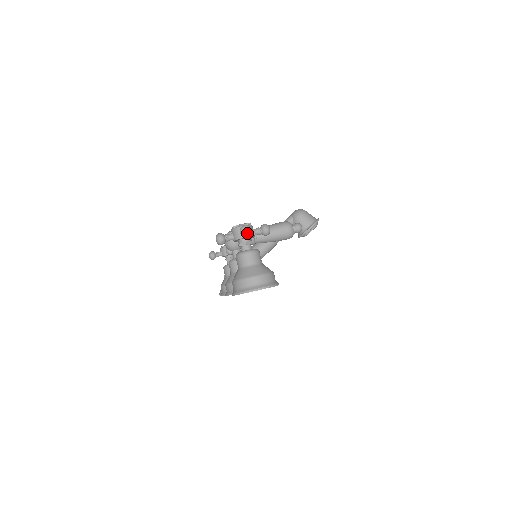
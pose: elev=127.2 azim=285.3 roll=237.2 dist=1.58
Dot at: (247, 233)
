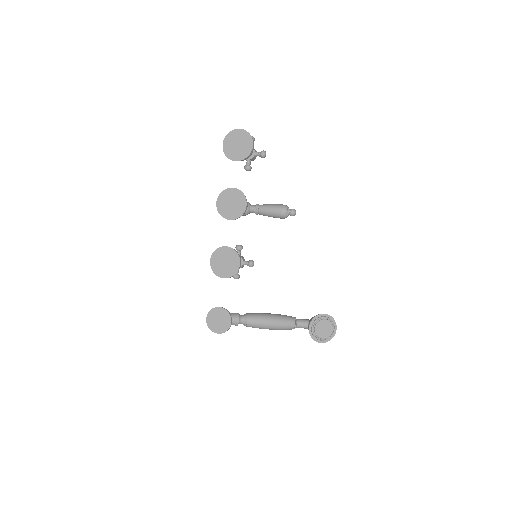
Dot at: occluded
